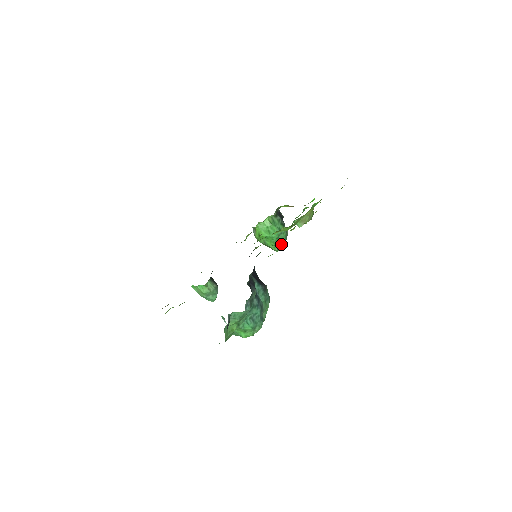
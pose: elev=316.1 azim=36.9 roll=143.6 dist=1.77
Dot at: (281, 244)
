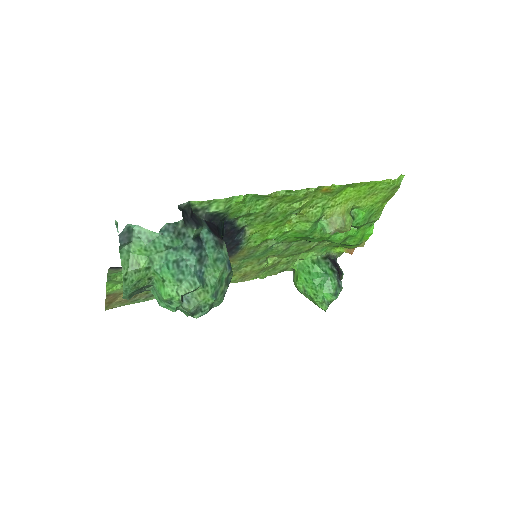
Dot at: (328, 297)
